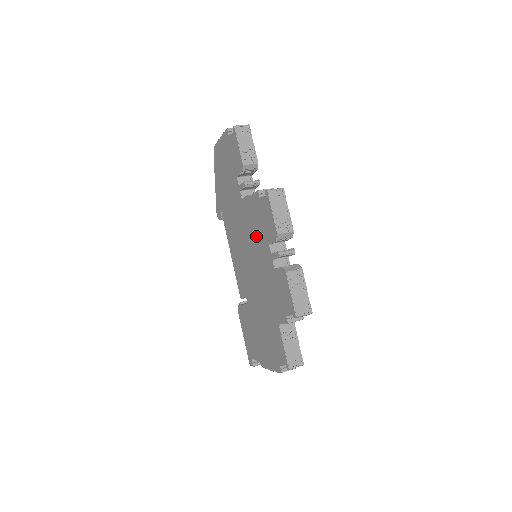
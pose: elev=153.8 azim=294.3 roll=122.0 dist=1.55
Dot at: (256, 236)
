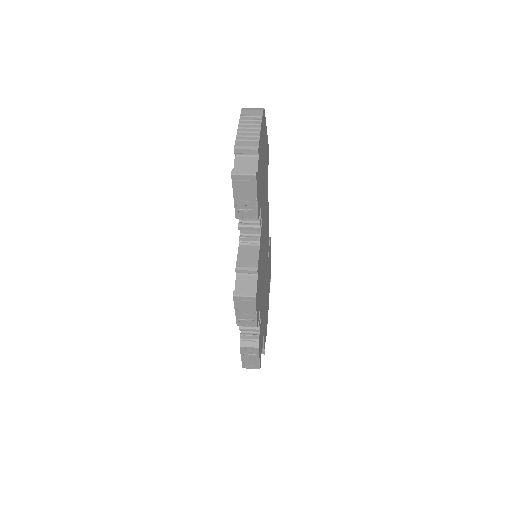
Dot at: occluded
